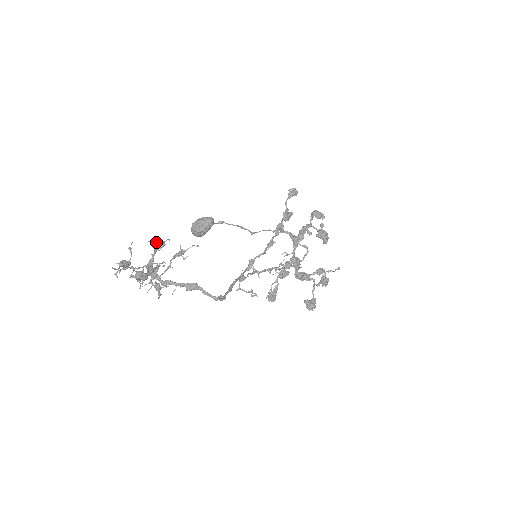
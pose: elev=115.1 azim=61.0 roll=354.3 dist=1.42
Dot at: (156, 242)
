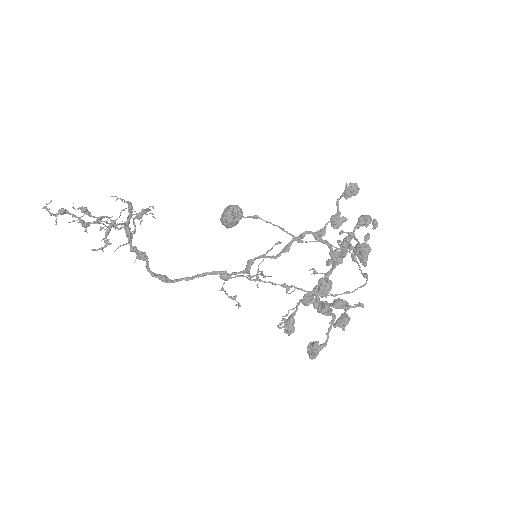
Dot at: (120, 199)
